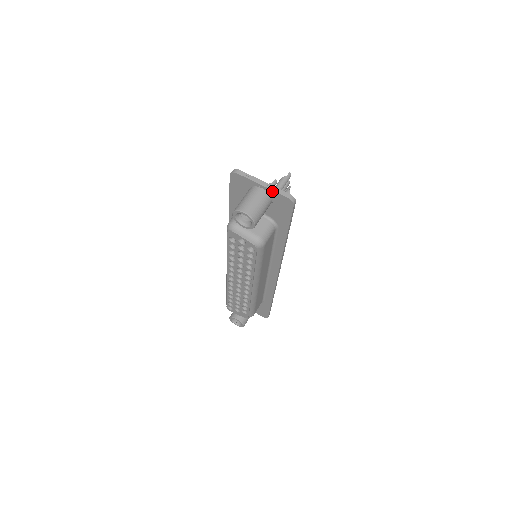
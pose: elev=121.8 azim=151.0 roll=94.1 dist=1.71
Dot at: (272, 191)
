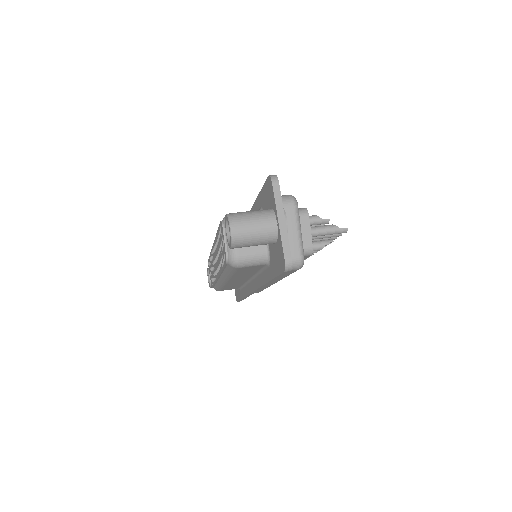
Dot at: (280, 236)
